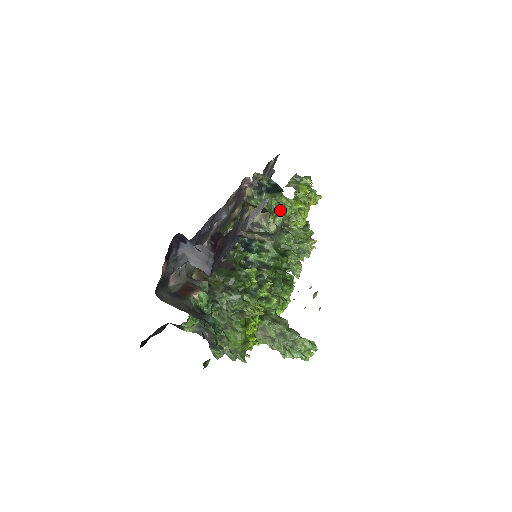
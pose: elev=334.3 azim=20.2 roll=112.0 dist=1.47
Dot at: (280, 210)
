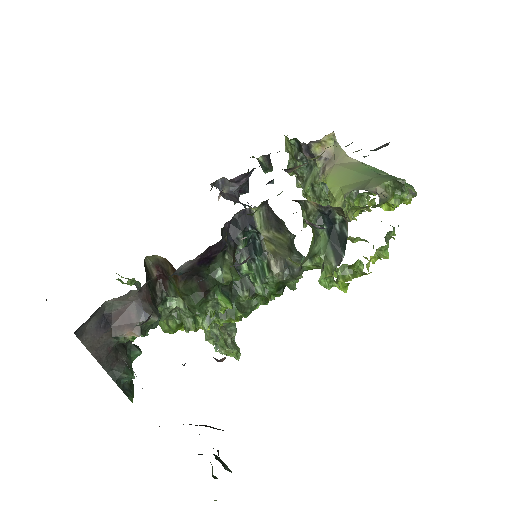
Dot at: (320, 265)
